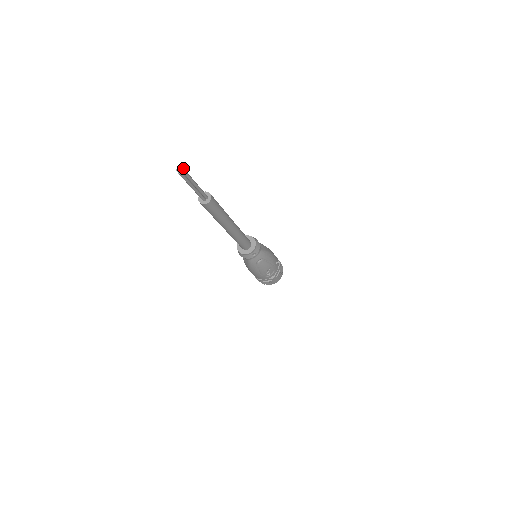
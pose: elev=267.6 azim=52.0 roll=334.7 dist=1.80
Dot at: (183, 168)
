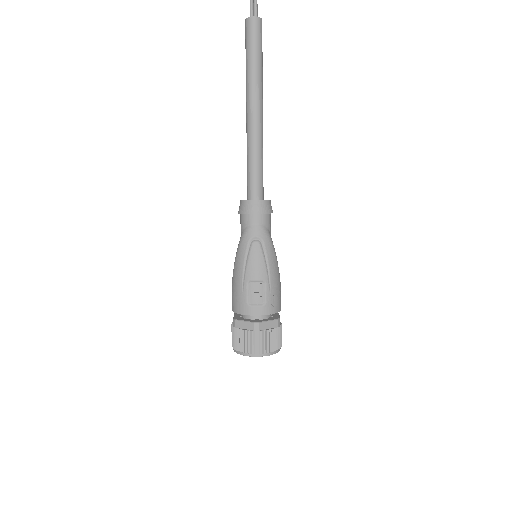
Dot at: out of frame
